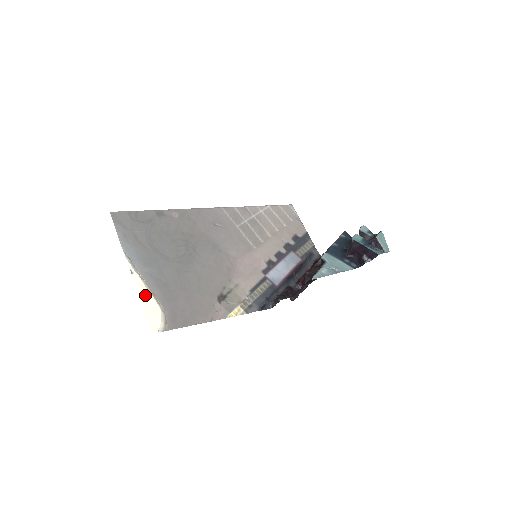
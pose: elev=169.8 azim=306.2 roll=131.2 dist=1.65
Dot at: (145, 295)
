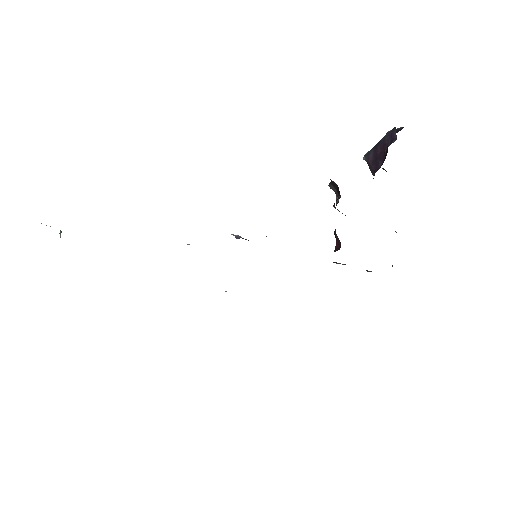
Dot at: occluded
